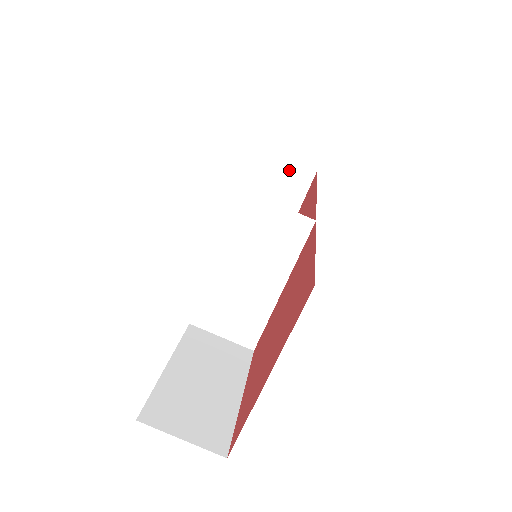
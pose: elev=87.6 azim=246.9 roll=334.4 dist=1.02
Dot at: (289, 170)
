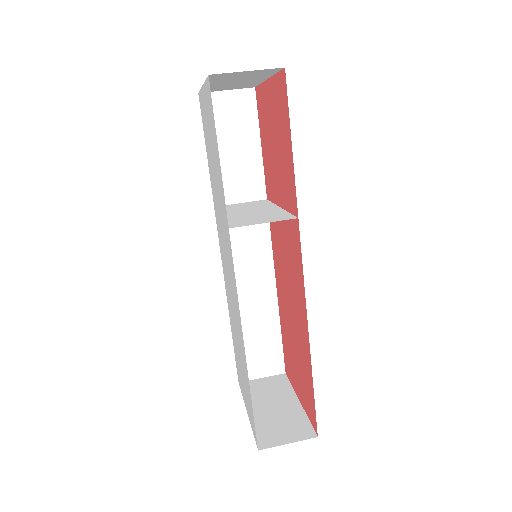
Dot at: (263, 383)
